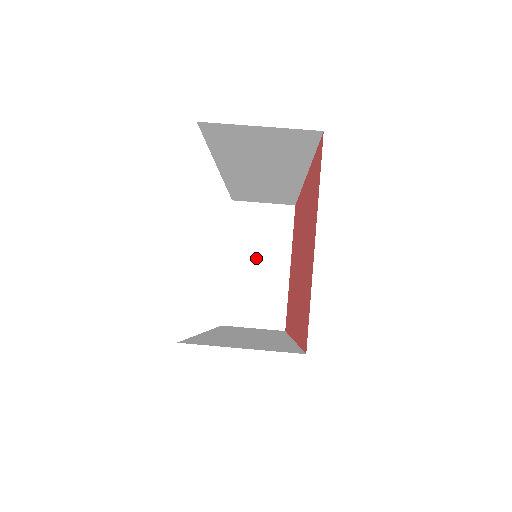
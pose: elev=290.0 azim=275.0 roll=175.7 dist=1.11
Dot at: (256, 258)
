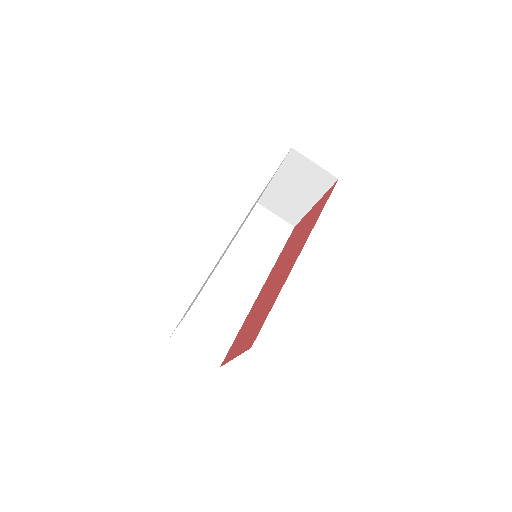
Dot at: (293, 187)
